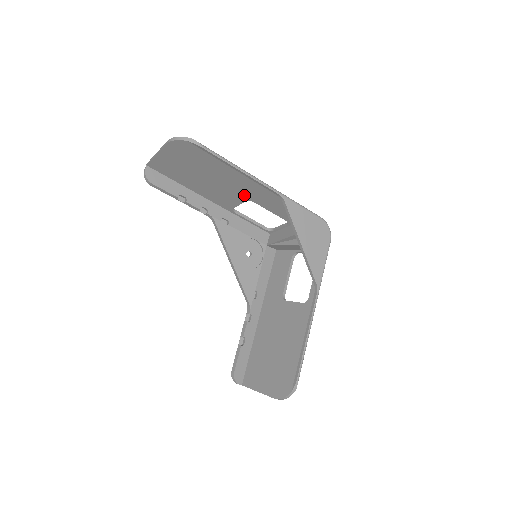
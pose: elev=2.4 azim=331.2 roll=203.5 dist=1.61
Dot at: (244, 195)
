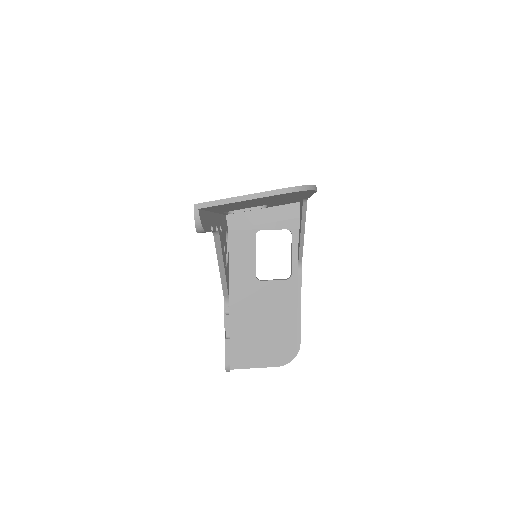
Dot at: occluded
